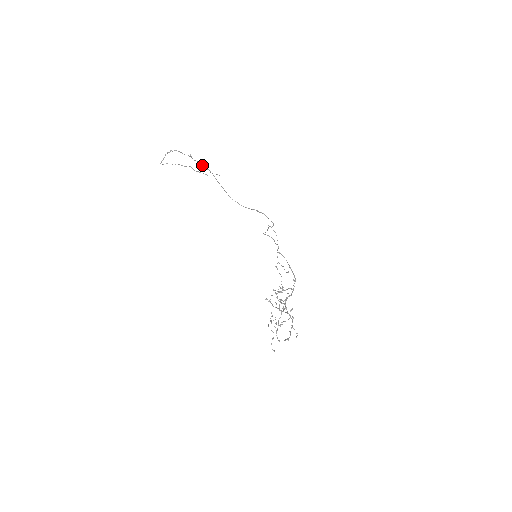
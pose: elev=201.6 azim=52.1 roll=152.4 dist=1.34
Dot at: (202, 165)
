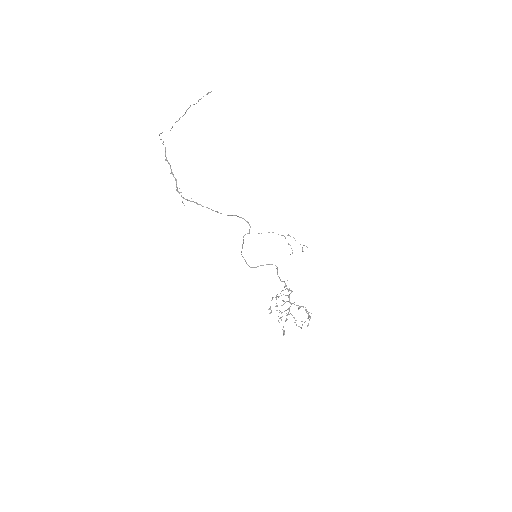
Dot at: occluded
